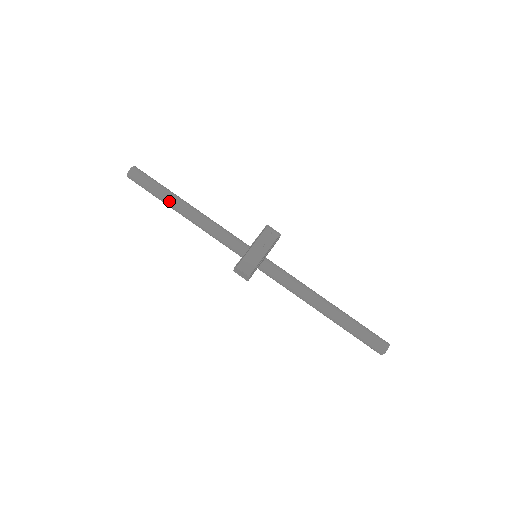
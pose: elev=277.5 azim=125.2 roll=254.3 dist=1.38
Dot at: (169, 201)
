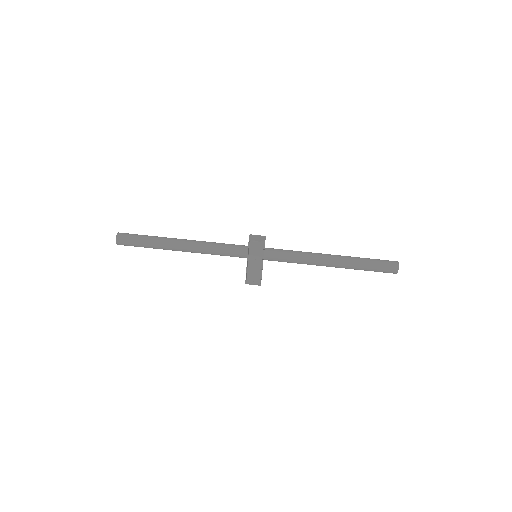
Dot at: (163, 249)
